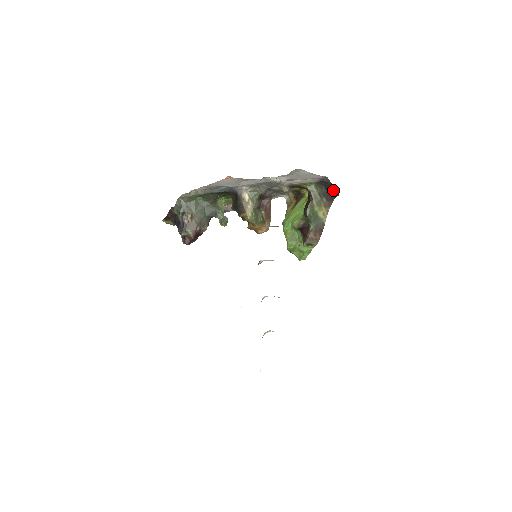
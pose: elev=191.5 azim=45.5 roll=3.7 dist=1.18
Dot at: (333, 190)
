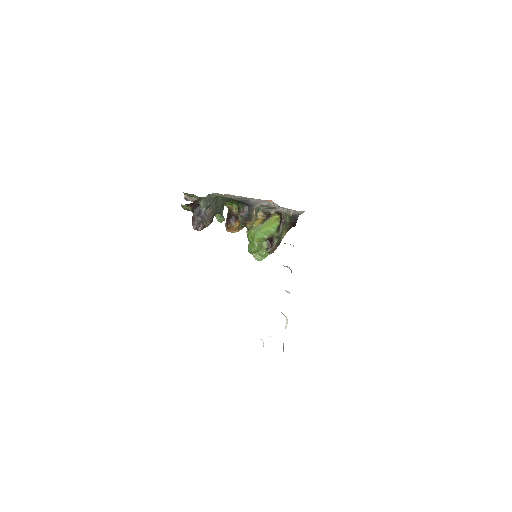
Dot at: (295, 222)
